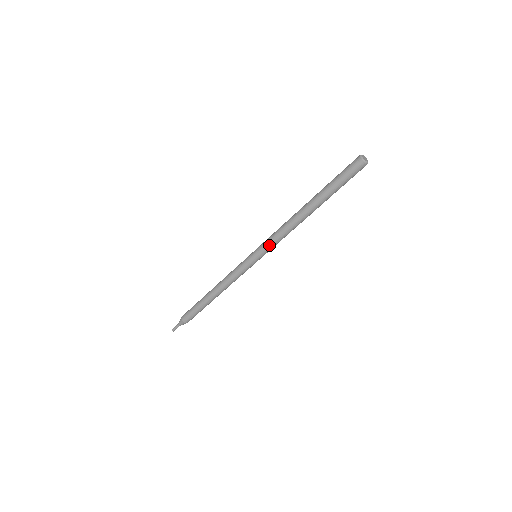
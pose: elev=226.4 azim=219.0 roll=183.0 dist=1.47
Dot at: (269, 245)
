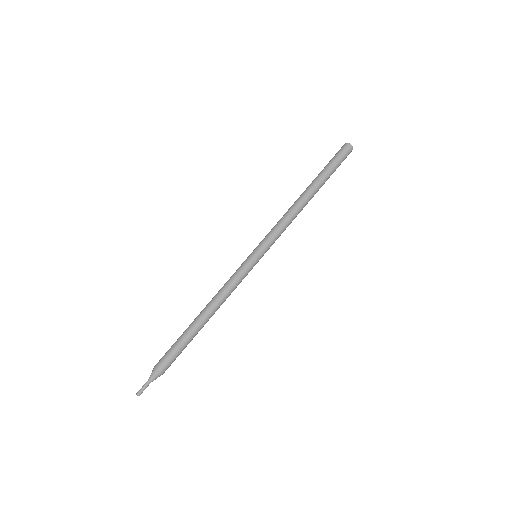
Dot at: (270, 235)
